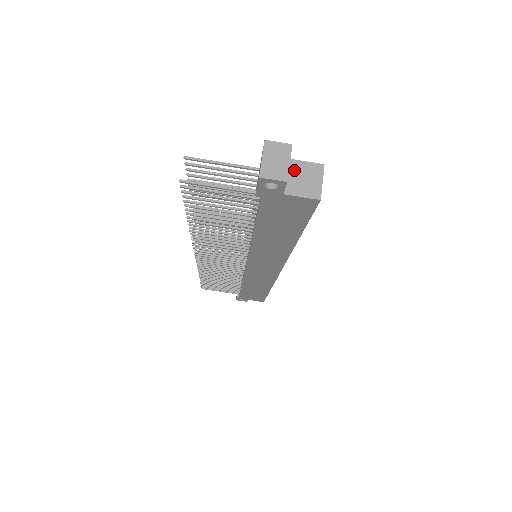
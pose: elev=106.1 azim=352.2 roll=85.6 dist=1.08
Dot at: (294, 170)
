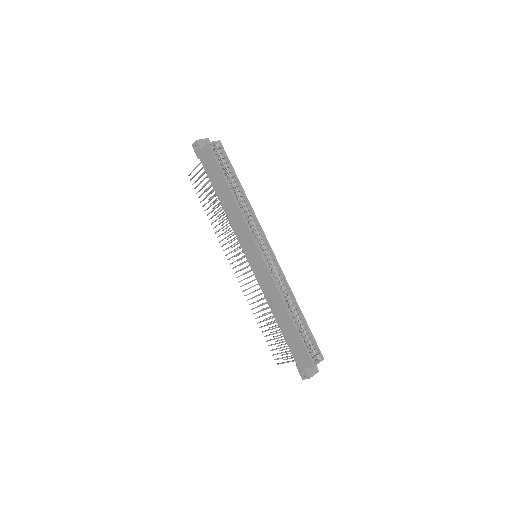
Dot at: occluded
